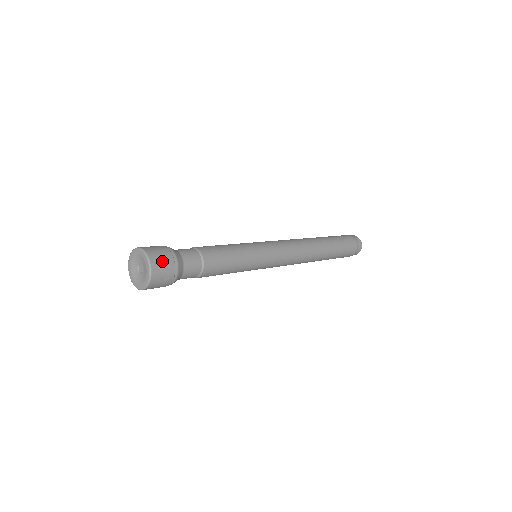
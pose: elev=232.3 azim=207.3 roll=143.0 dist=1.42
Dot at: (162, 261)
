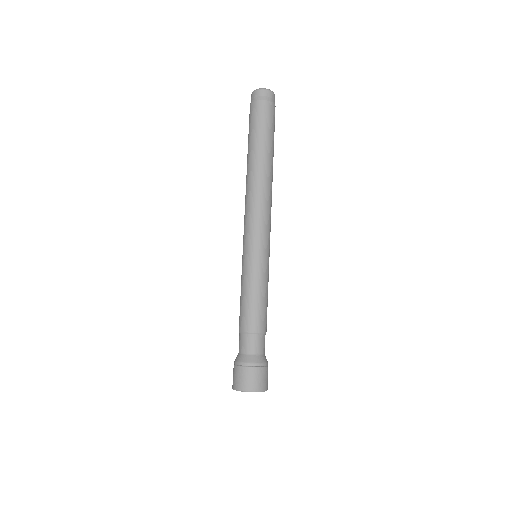
Dot at: occluded
